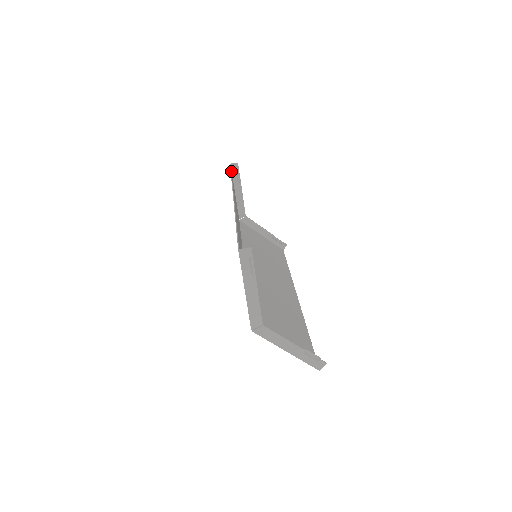
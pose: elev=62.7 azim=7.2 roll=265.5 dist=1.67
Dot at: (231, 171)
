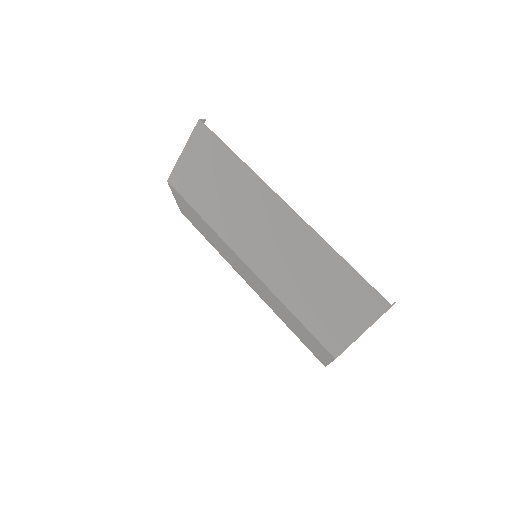
Dot at: (211, 135)
